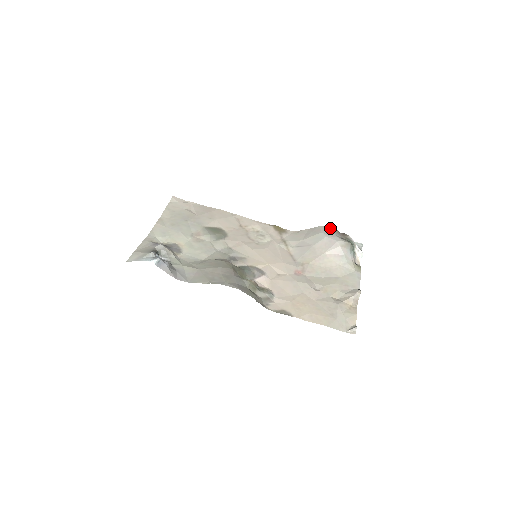
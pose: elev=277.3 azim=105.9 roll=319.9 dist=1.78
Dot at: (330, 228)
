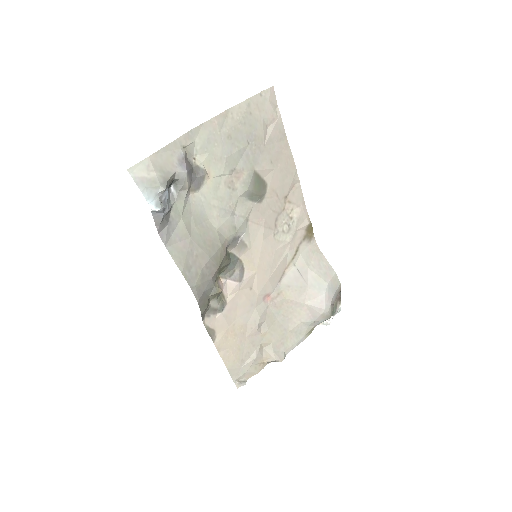
Dot at: (339, 285)
